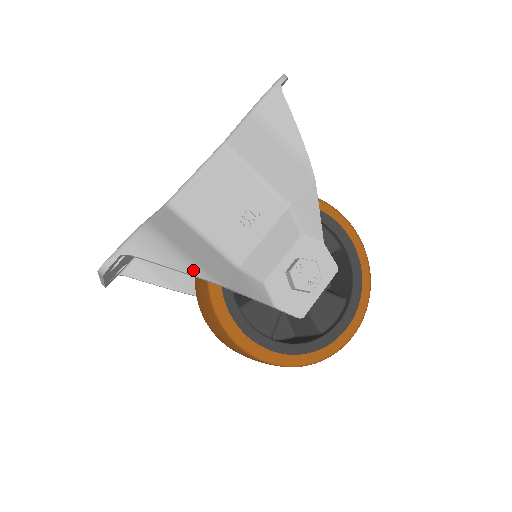
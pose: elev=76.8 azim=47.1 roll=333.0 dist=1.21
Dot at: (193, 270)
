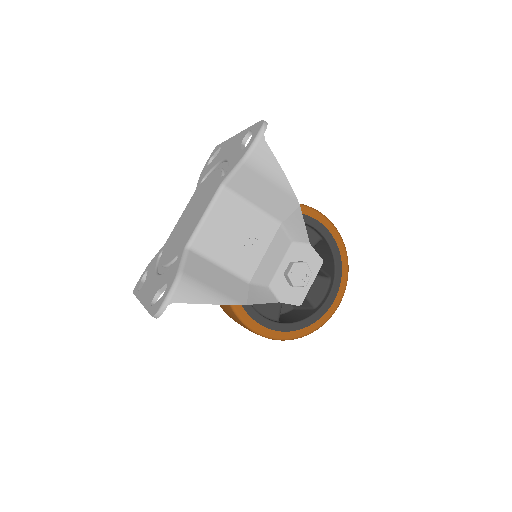
Dot at: (221, 300)
